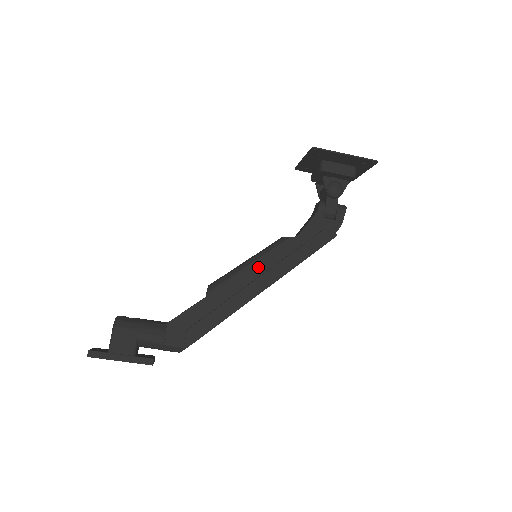
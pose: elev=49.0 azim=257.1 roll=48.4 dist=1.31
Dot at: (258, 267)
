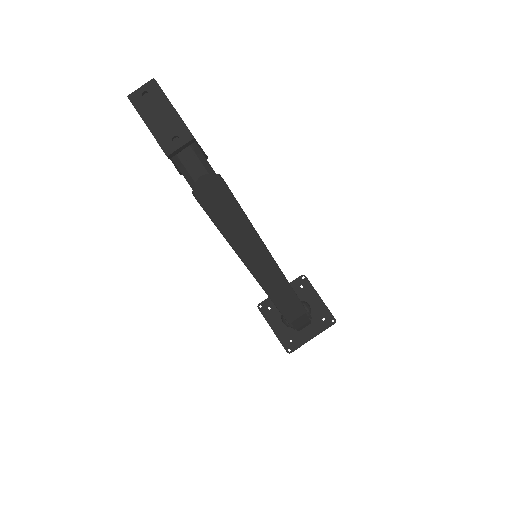
Dot at: occluded
